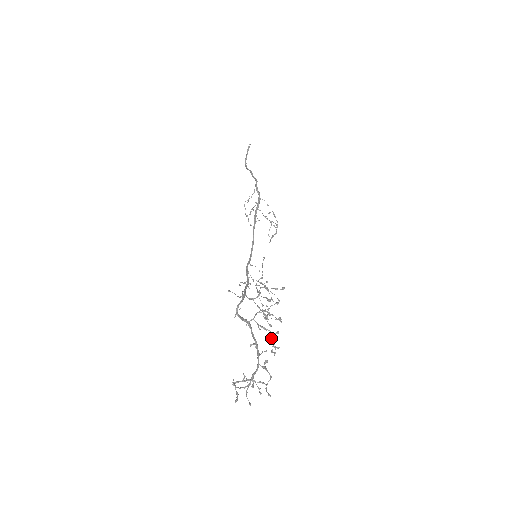
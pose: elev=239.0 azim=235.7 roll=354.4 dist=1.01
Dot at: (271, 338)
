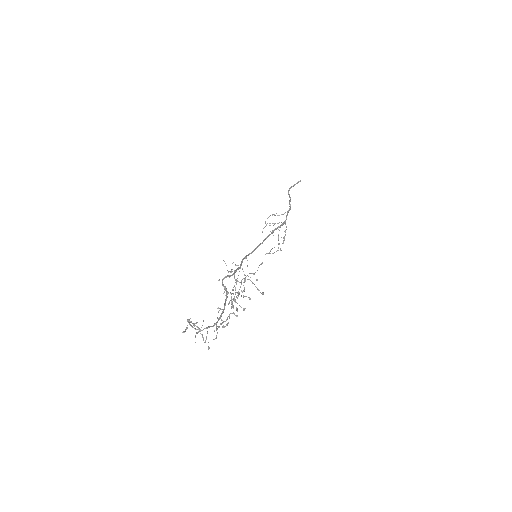
Dot at: (229, 315)
